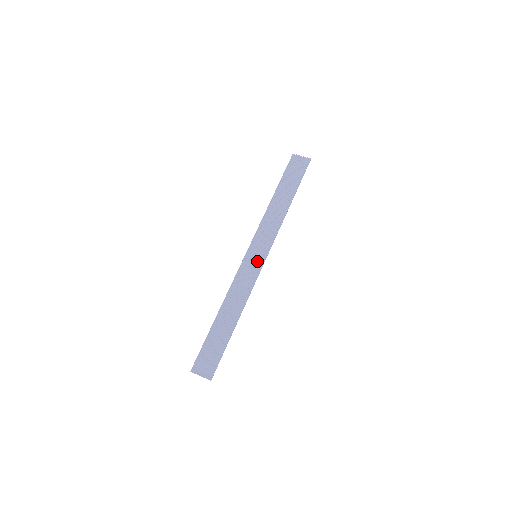
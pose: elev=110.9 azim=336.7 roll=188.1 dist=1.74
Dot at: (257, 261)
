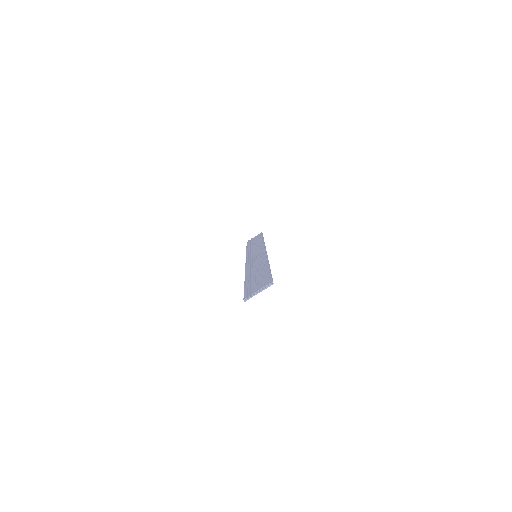
Dot at: (259, 254)
